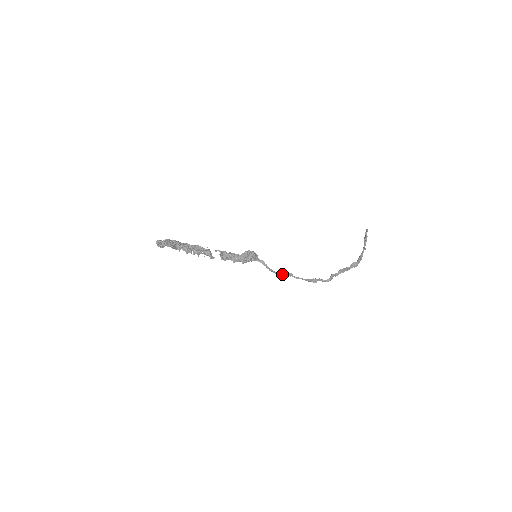
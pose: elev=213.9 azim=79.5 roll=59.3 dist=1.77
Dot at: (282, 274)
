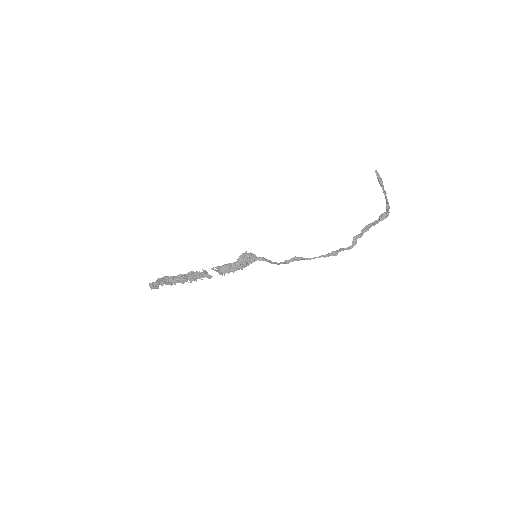
Dot at: (288, 262)
